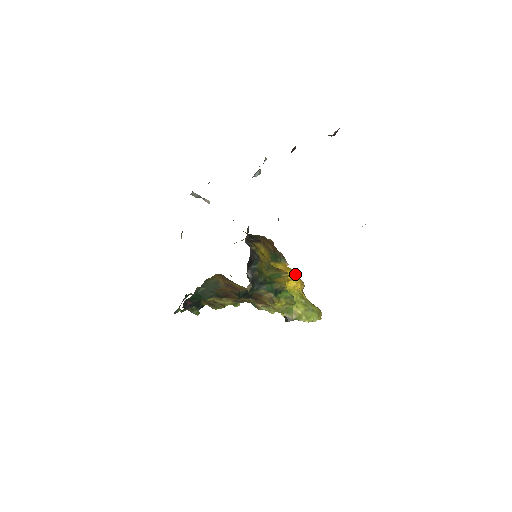
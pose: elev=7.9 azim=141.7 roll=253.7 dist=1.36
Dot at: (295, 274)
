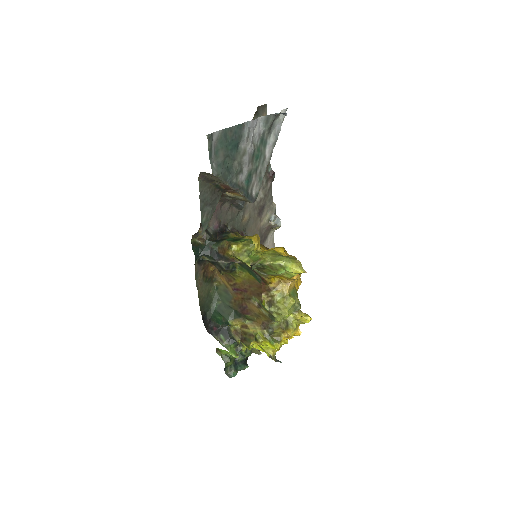
Dot at: occluded
